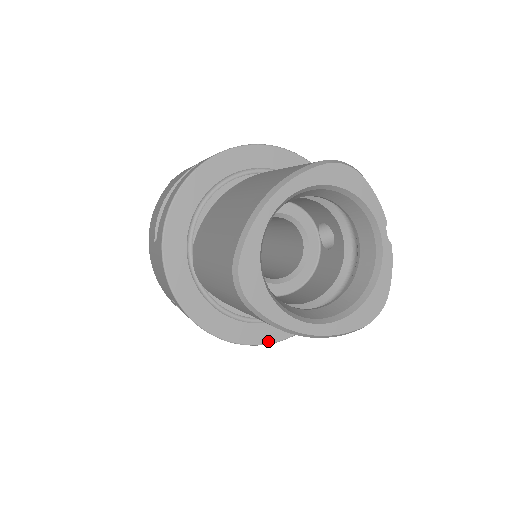
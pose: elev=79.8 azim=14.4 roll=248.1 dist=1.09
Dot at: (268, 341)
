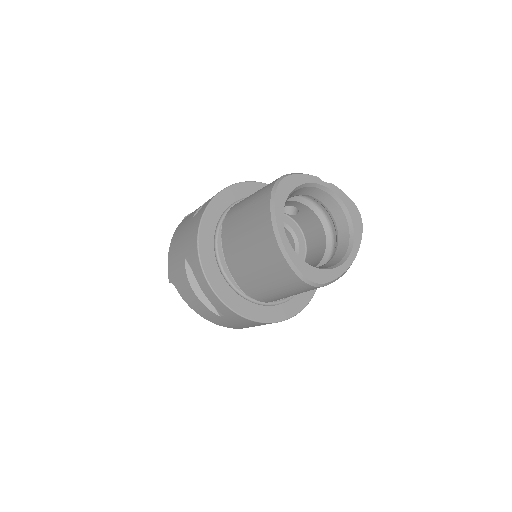
Dot at: occluded
